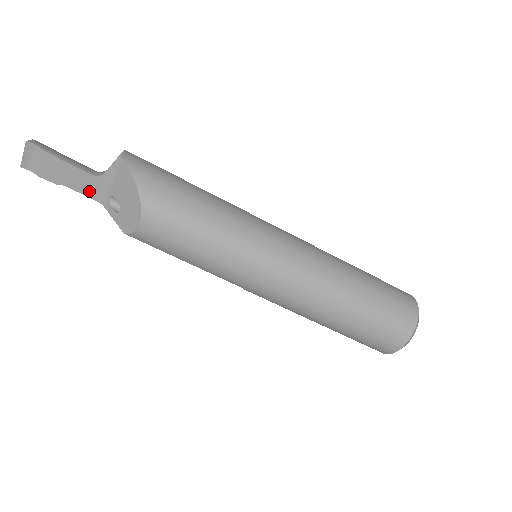
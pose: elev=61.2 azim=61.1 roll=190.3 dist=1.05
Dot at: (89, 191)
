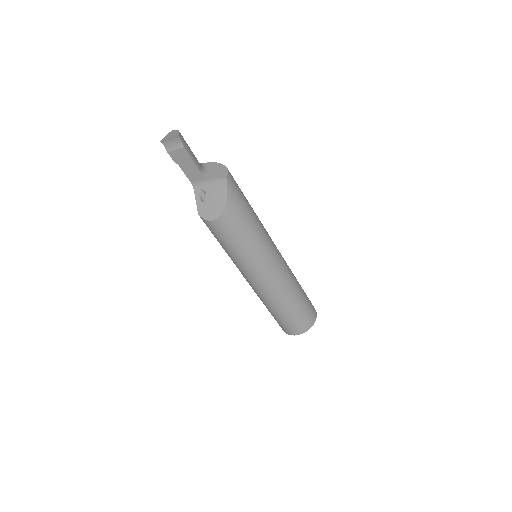
Dot at: (191, 177)
